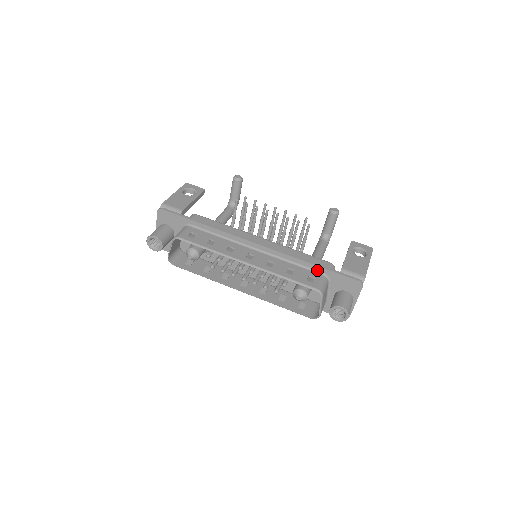
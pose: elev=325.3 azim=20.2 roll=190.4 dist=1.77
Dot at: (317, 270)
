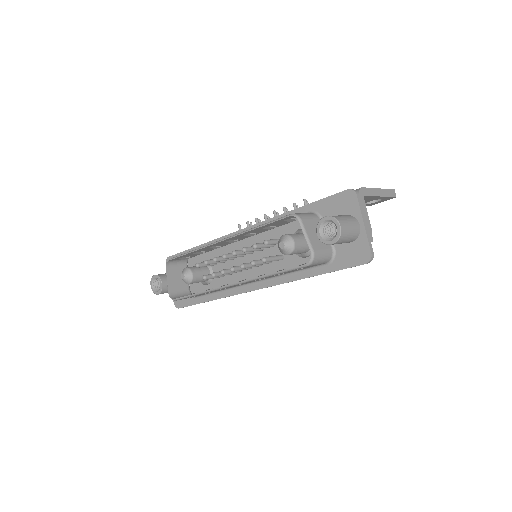
Dot at: occluded
